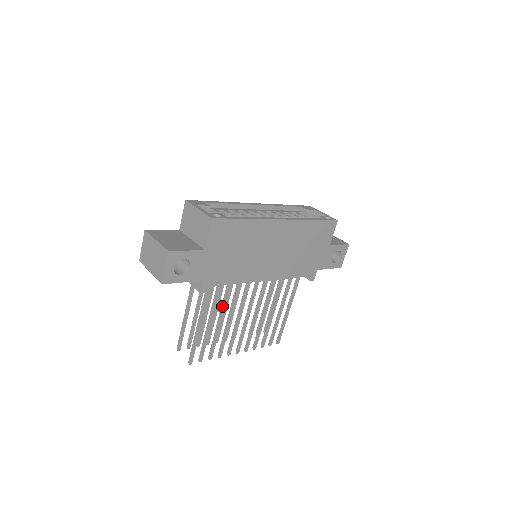
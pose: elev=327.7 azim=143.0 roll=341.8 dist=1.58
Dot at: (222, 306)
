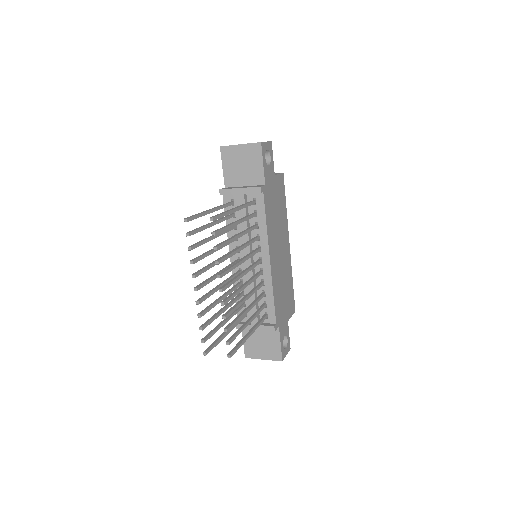
Dot at: (245, 230)
